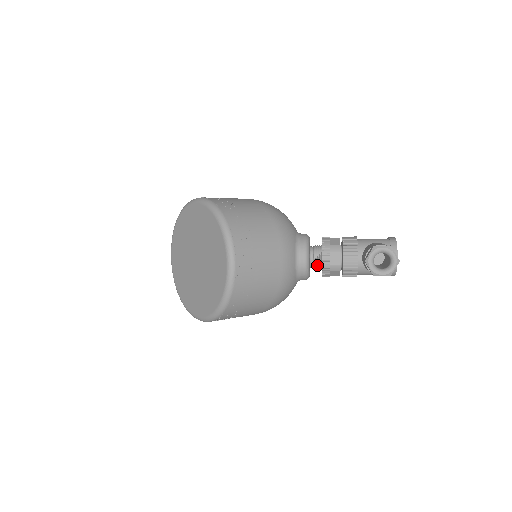
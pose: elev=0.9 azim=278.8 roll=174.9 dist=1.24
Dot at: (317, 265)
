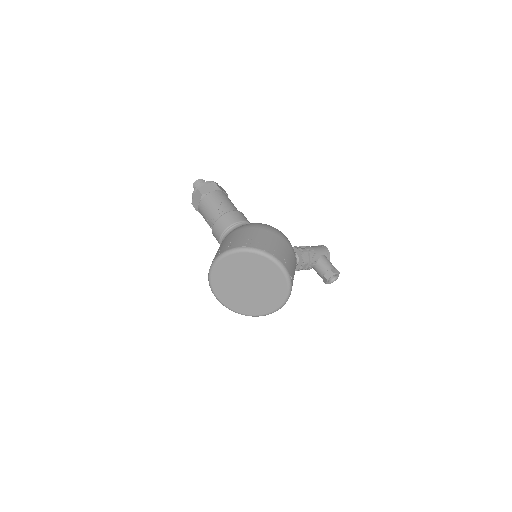
Dot at: occluded
